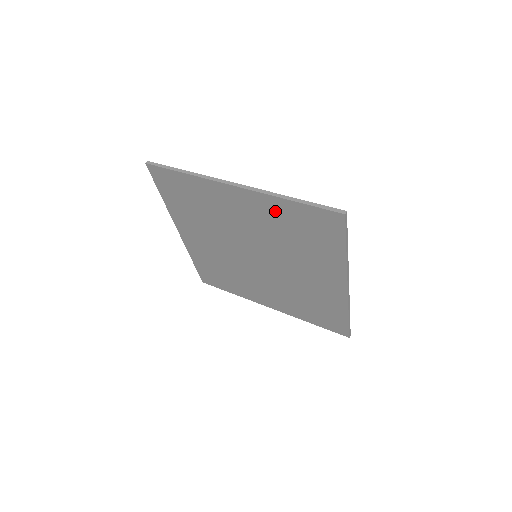
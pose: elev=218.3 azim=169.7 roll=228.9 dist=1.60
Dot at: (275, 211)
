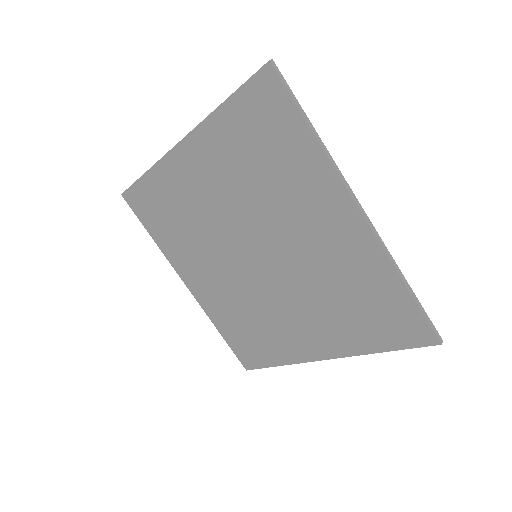
Dot at: (367, 270)
